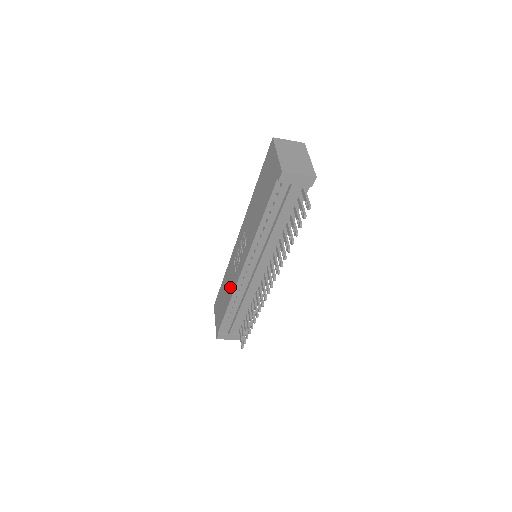
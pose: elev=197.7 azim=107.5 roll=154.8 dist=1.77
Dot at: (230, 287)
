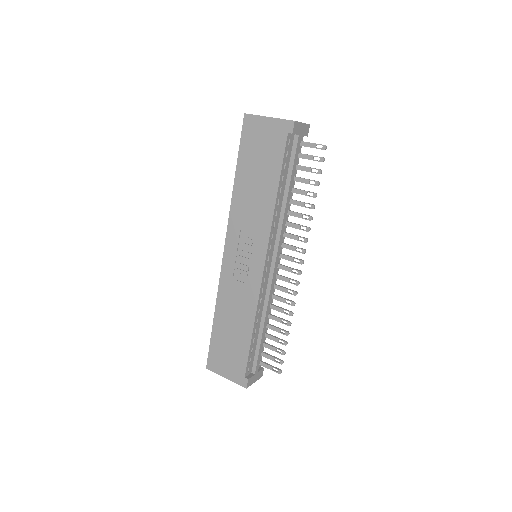
Dot at: (244, 308)
